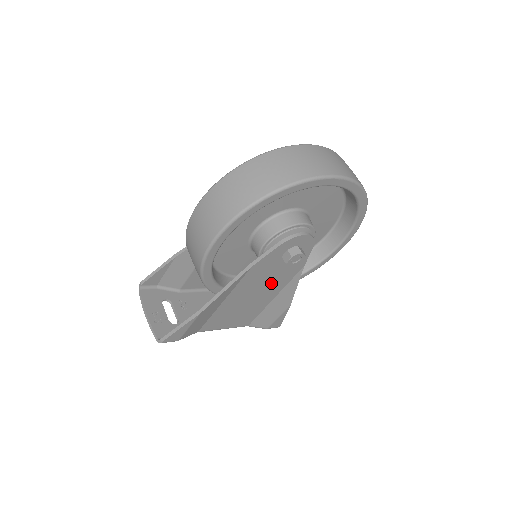
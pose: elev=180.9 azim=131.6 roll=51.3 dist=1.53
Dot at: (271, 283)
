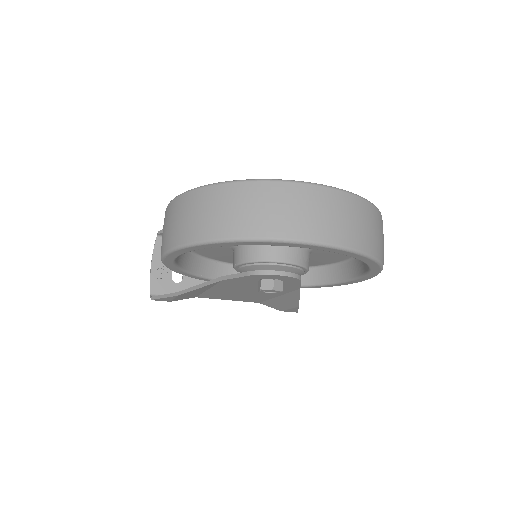
Dot at: occluded
